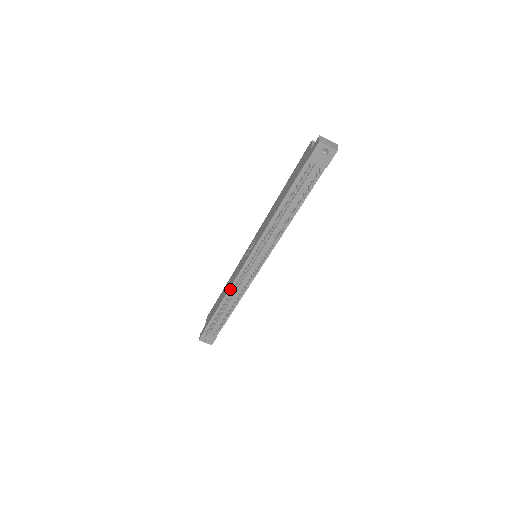
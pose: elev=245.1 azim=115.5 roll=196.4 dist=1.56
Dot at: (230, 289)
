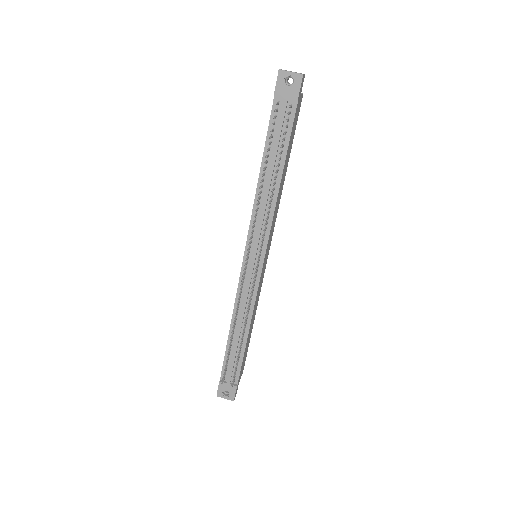
Dot at: (235, 308)
